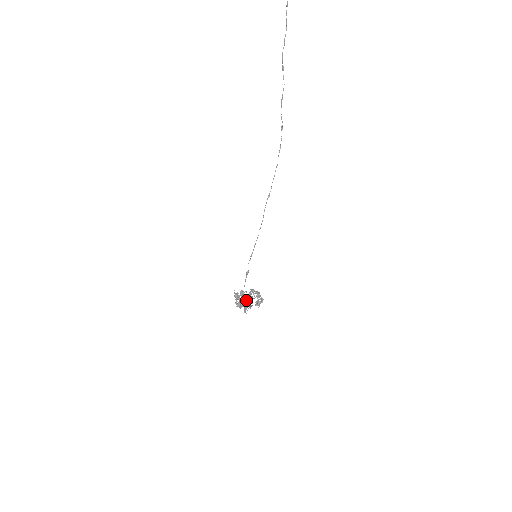
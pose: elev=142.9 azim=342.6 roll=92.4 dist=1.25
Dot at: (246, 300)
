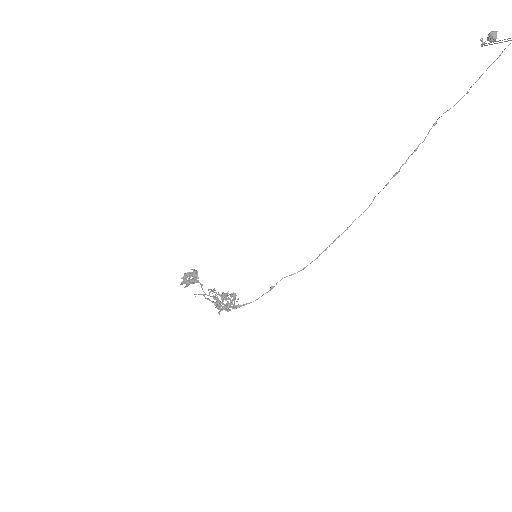
Dot at: occluded
